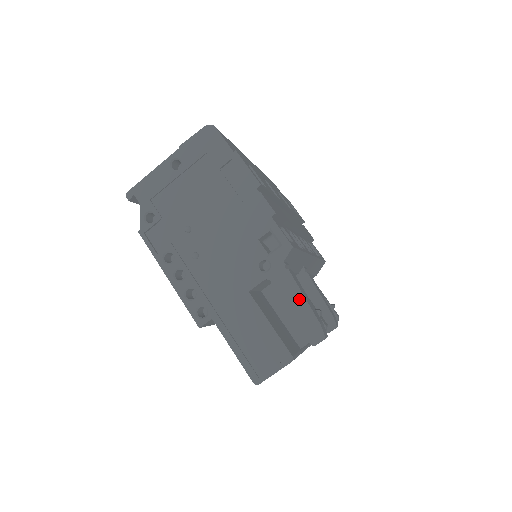
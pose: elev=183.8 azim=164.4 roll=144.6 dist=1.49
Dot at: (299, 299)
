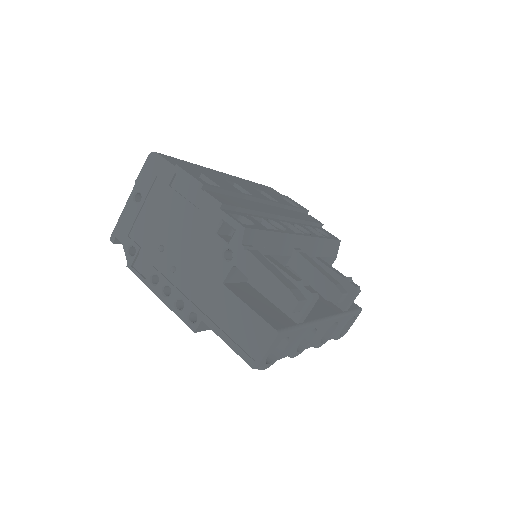
Dot at: (265, 273)
